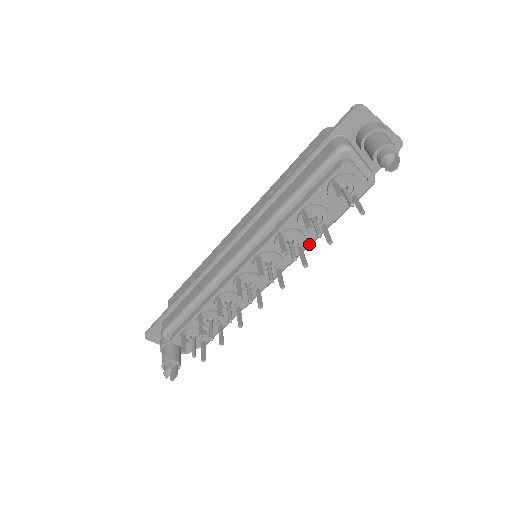
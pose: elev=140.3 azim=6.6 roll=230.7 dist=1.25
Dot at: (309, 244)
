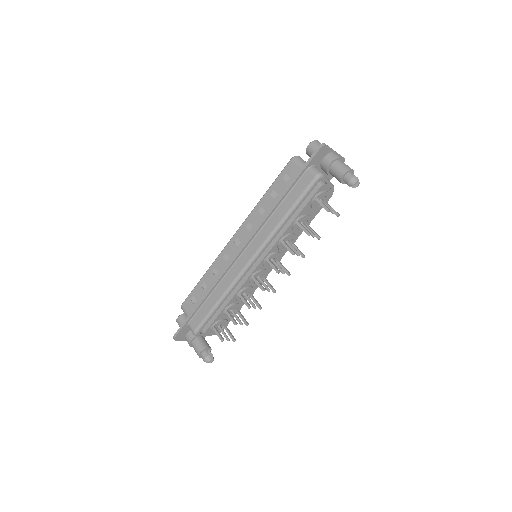
Dot at: occluded
